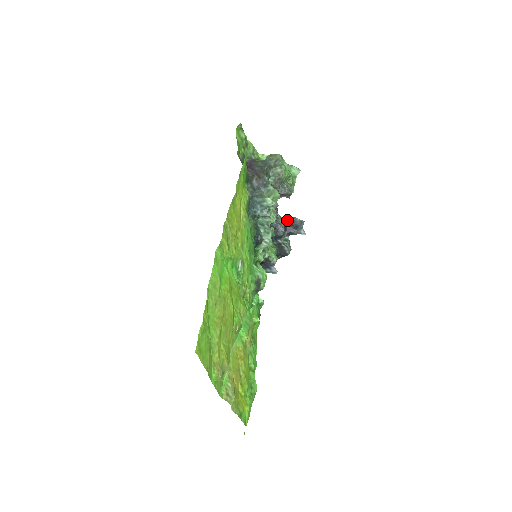
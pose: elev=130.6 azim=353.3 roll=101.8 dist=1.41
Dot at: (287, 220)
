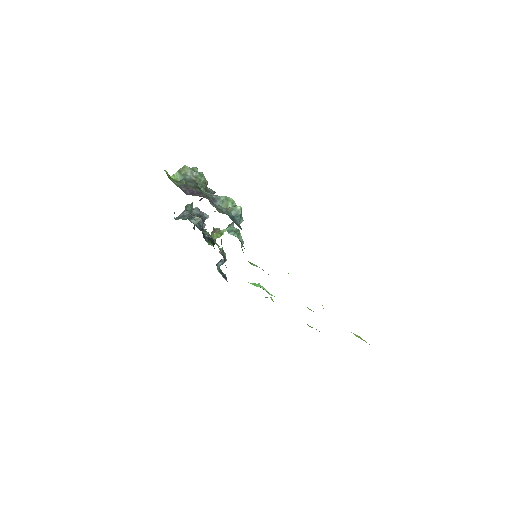
Dot at: occluded
